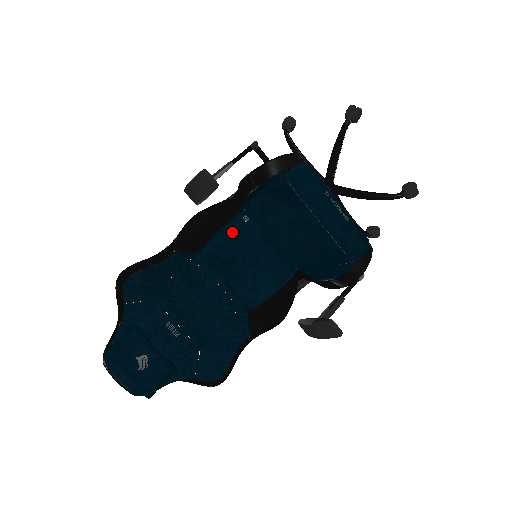
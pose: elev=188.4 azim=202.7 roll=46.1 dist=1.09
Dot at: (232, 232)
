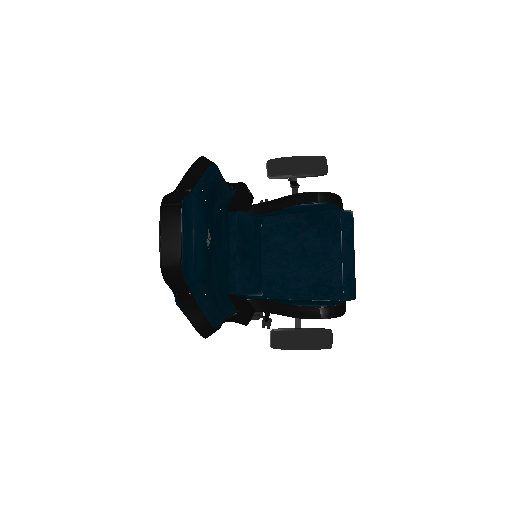
Dot at: (257, 222)
